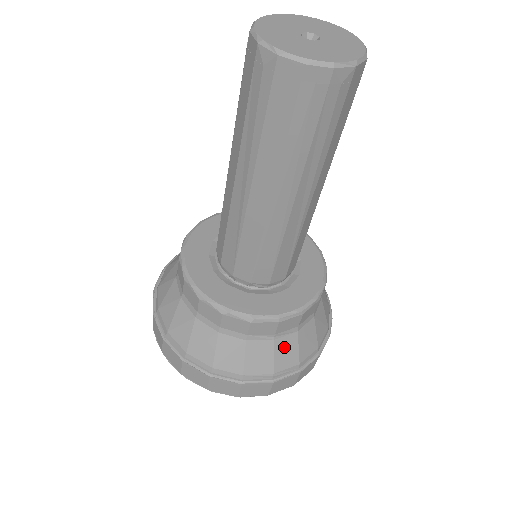
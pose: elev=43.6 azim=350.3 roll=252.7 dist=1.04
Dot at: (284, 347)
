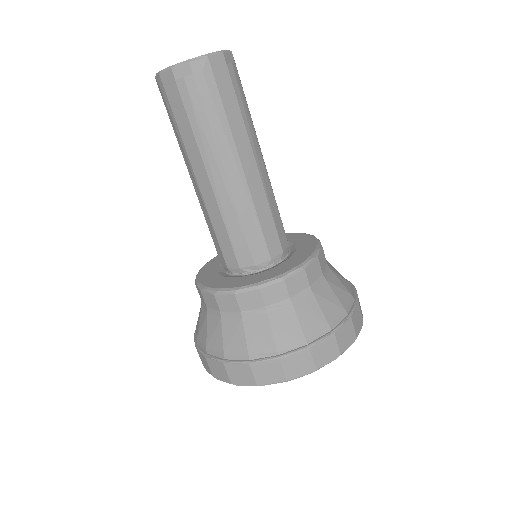
Dot at: (281, 320)
